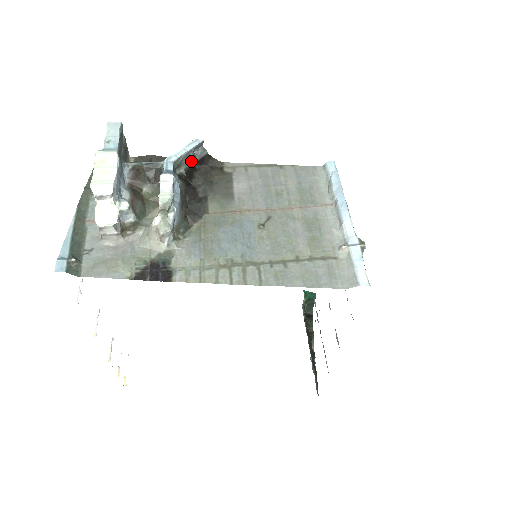
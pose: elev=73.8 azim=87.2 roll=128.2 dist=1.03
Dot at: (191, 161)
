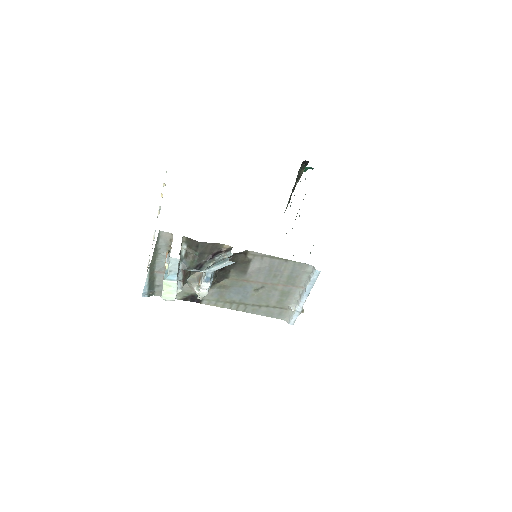
Dot at: occluded
